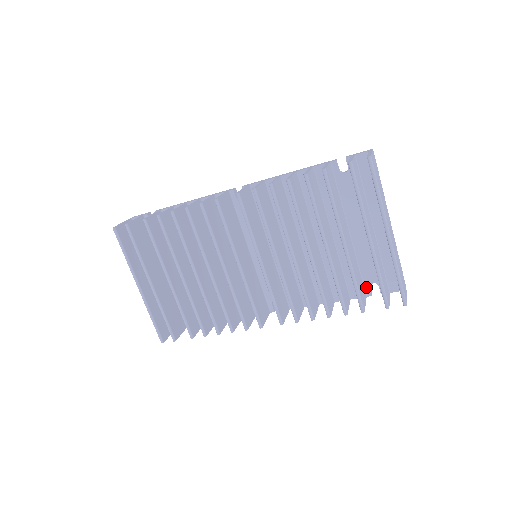
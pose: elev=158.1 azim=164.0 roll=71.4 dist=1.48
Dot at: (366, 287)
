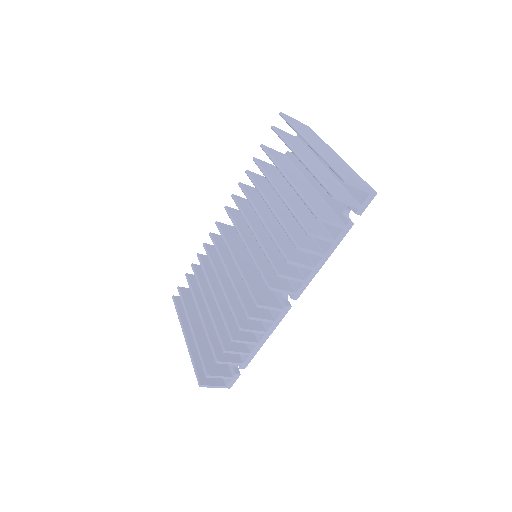
Dot at: (341, 218)
